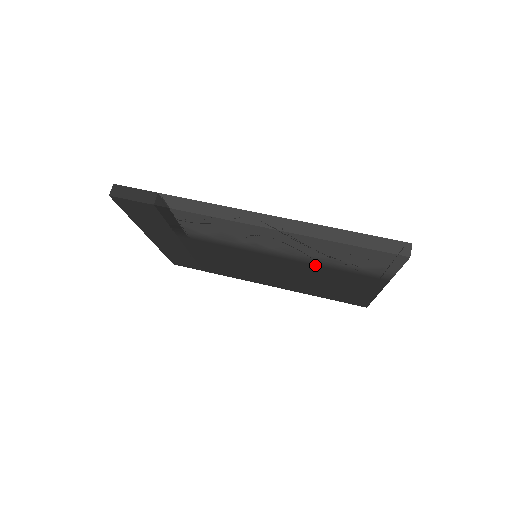
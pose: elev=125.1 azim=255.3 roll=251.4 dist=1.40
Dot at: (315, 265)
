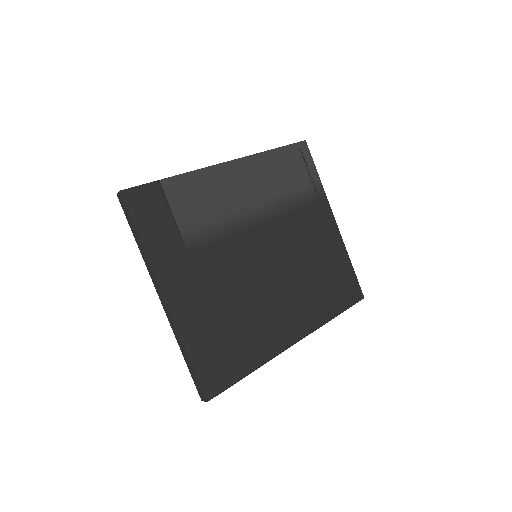
Dot at: (288, 214)
